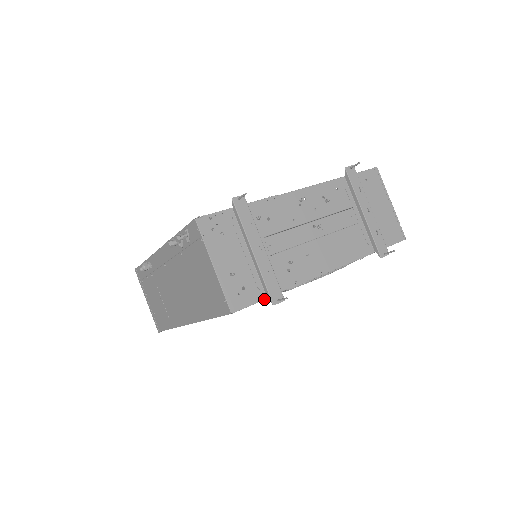
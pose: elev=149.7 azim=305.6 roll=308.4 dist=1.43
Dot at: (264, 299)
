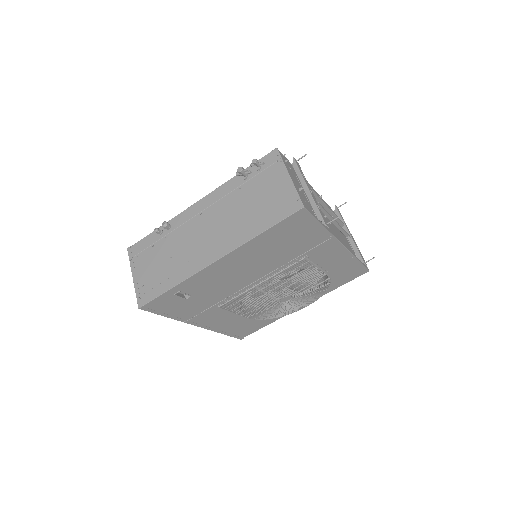
Dot at: (317, 219)
